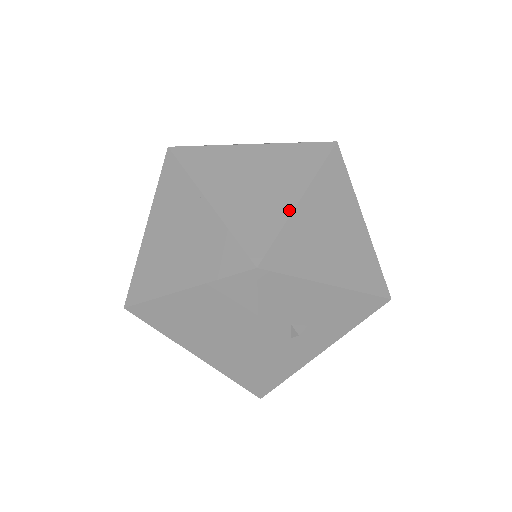
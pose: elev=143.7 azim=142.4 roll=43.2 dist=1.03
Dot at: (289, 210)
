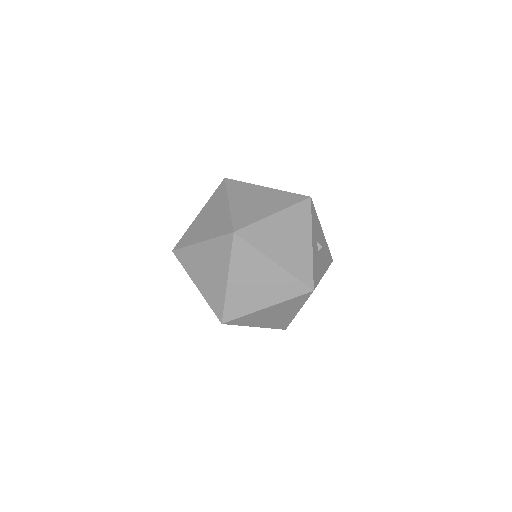
Dot at: occluded
